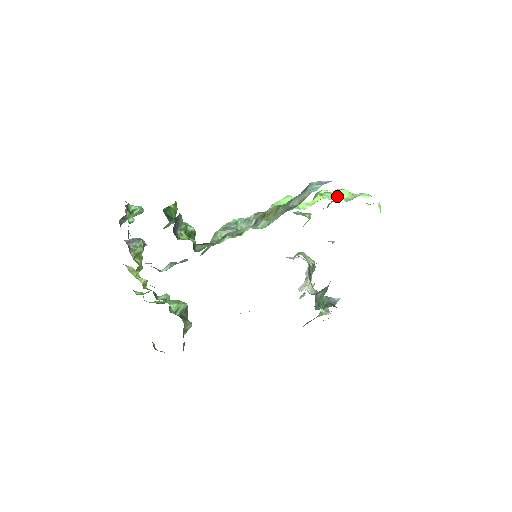
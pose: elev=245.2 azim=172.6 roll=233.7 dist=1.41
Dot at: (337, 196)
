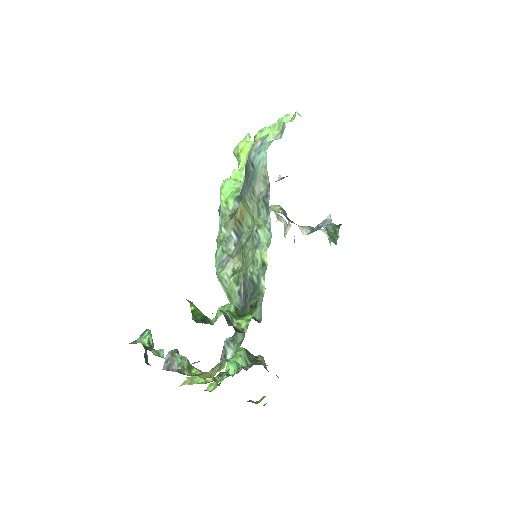
Dot at: occluded
